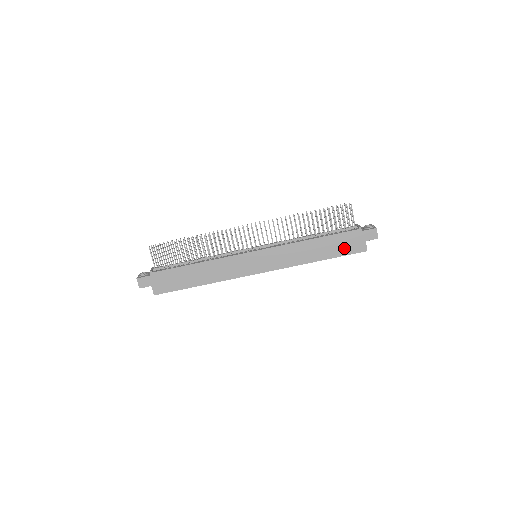
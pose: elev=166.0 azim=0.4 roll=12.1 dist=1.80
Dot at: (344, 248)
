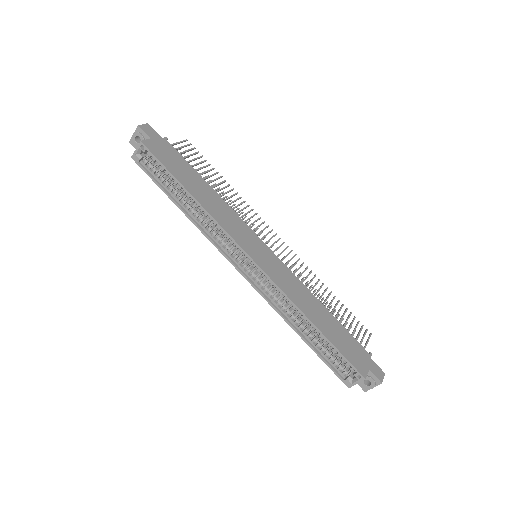
Dot at: (346, 348)
